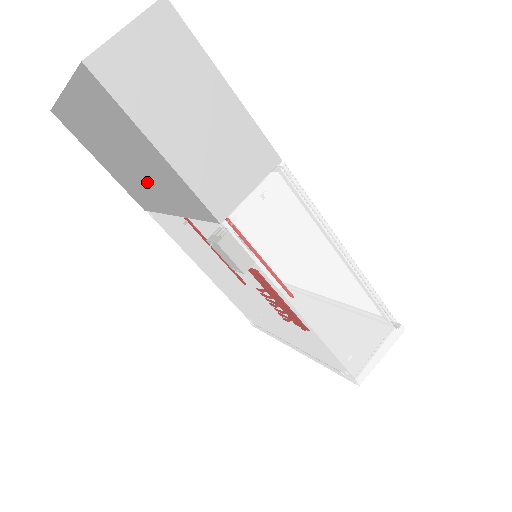
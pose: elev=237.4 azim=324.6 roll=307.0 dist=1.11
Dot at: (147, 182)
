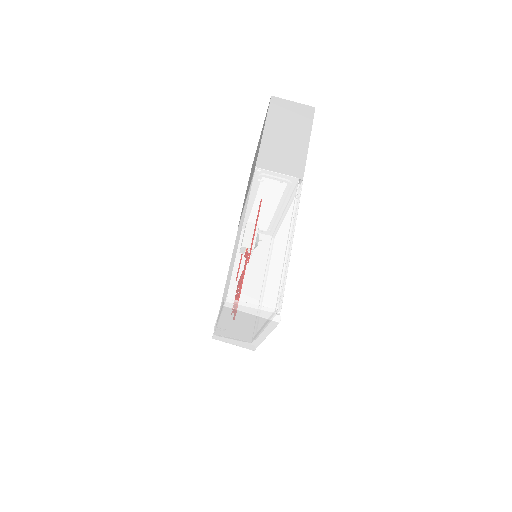
Dot at: occluded
